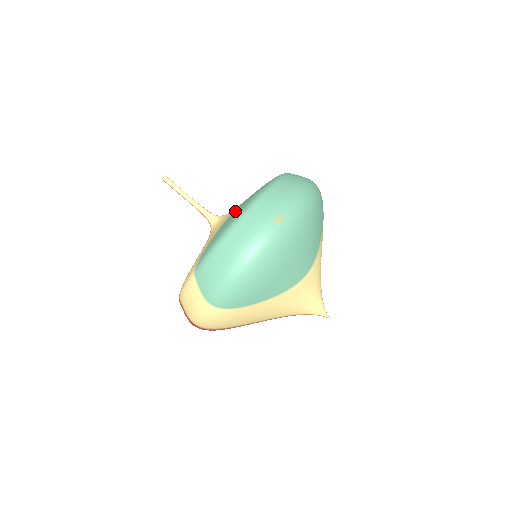
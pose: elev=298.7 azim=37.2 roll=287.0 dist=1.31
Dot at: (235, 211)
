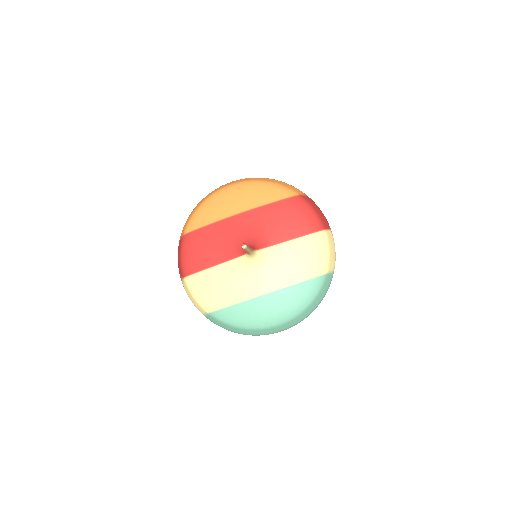
Dot at: (266, 303)
